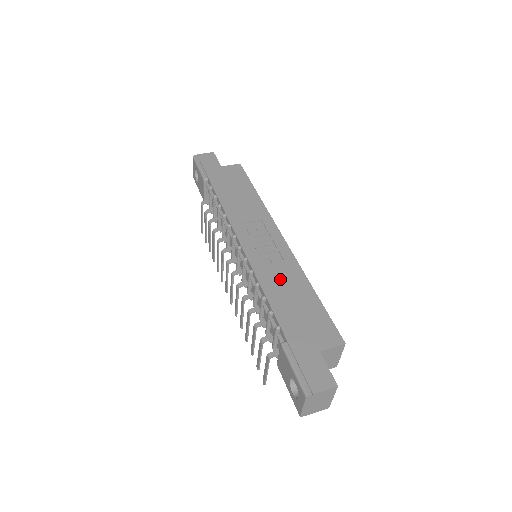
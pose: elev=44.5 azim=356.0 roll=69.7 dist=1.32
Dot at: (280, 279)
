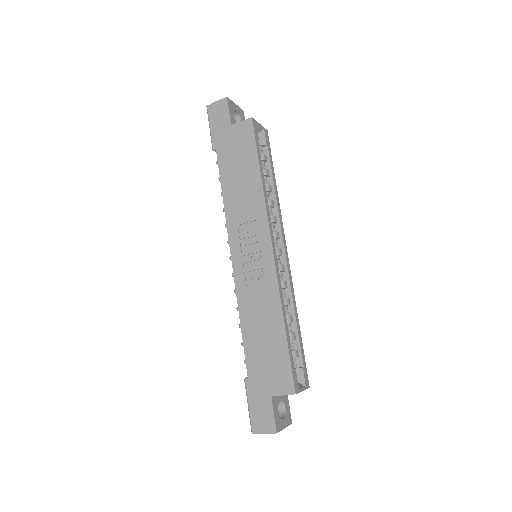
Dot at: (257, 308)
